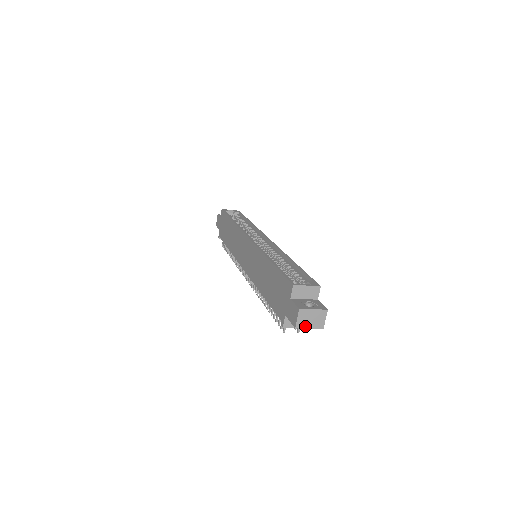
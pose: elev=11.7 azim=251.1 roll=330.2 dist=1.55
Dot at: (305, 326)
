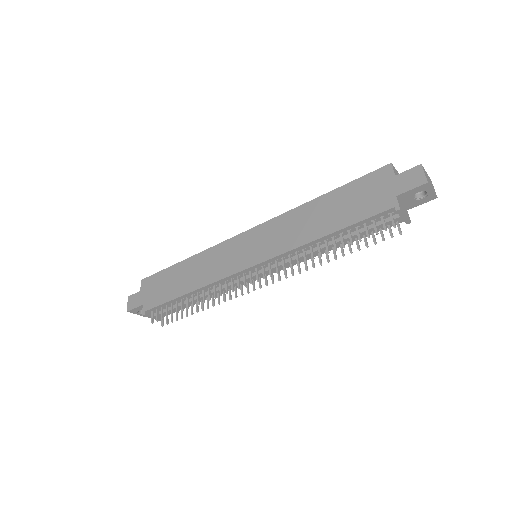
Dot at: (430, 186)
